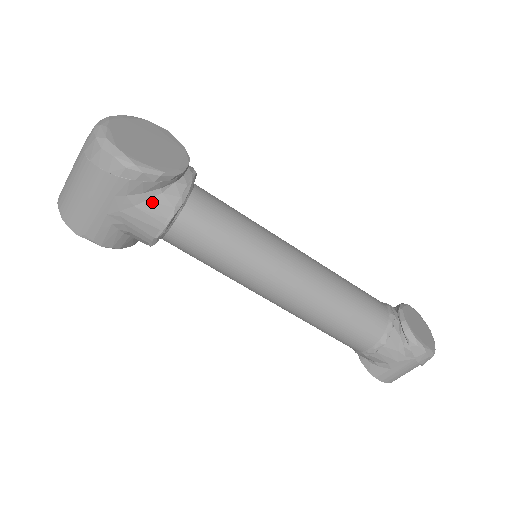
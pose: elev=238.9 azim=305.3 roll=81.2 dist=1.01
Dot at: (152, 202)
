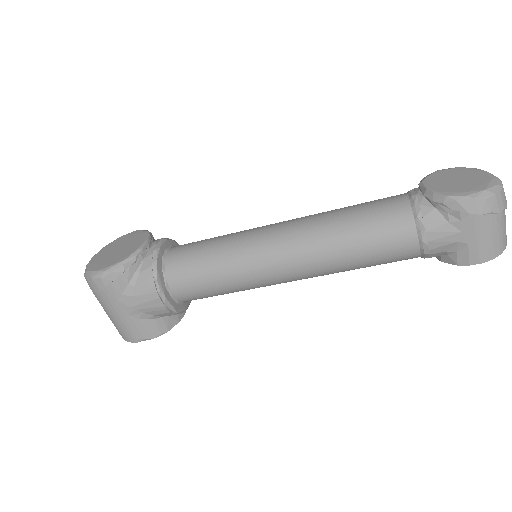
Dot at: (138, 285)
